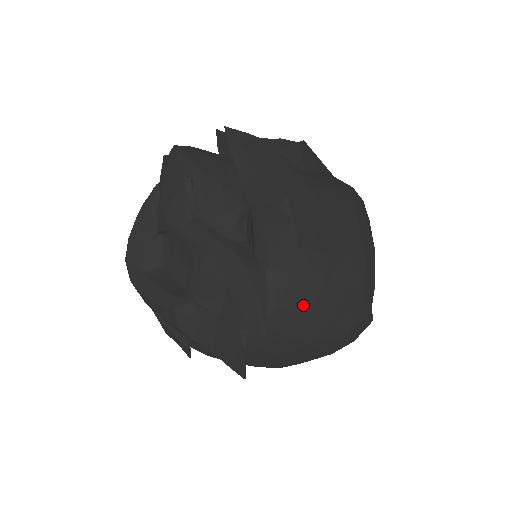
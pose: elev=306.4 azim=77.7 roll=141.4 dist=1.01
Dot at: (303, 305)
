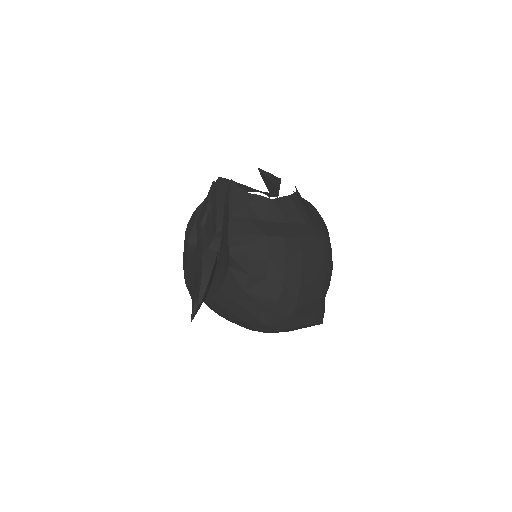
Dot at: (233, 297)
